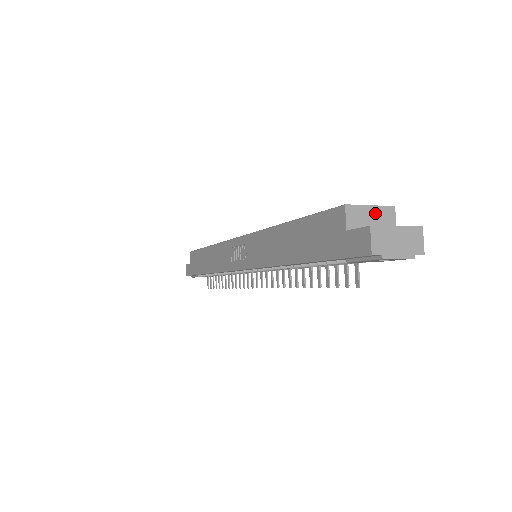
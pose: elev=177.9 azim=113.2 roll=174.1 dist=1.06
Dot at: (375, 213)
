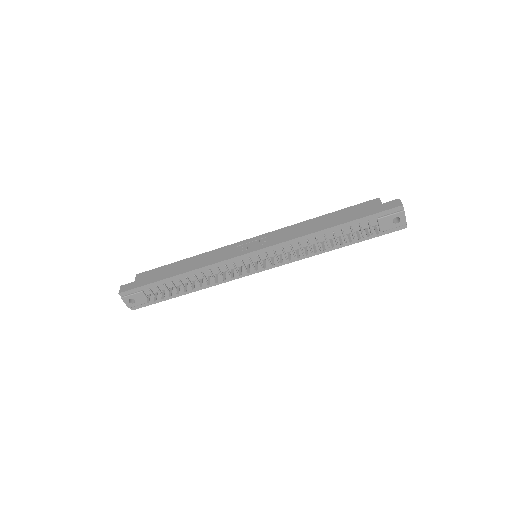
Dot at: occluded
